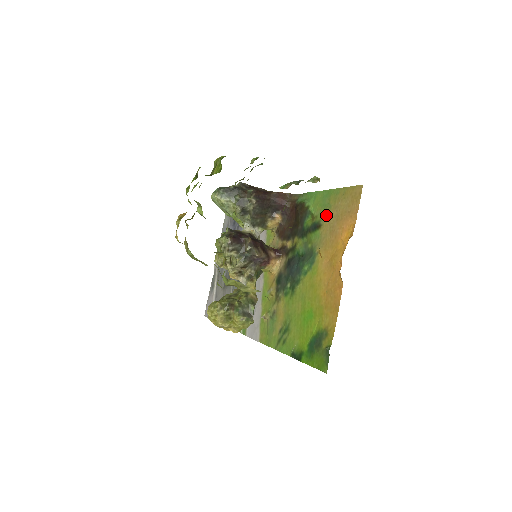
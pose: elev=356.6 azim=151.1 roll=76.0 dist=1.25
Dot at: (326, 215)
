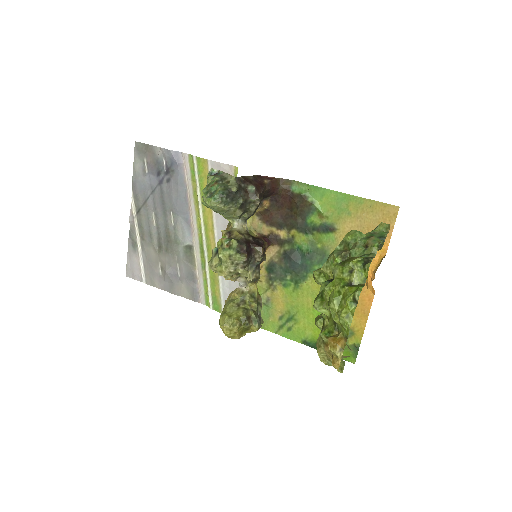
Dot at: (344, 221)
